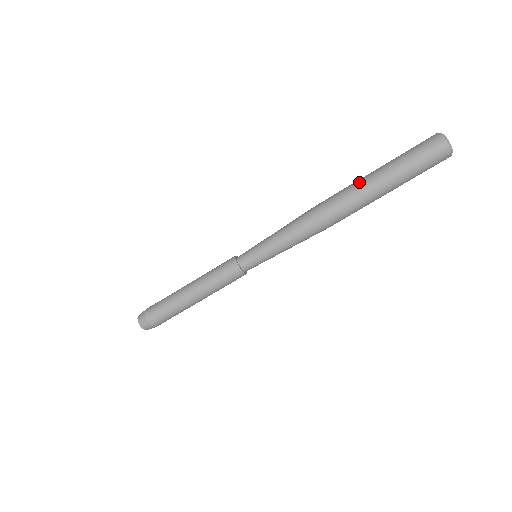
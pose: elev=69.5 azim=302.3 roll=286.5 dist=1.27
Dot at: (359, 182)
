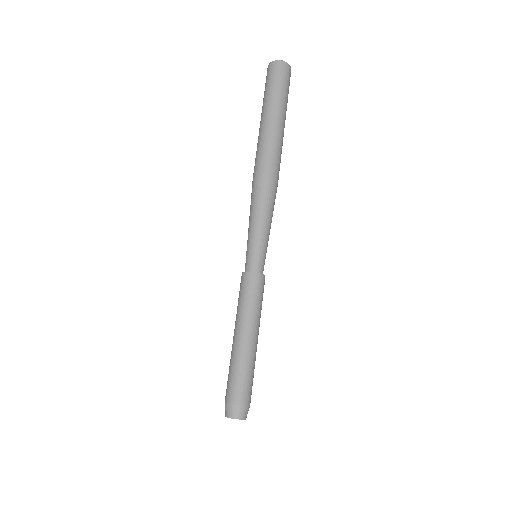
Dot at: (261, 133)
